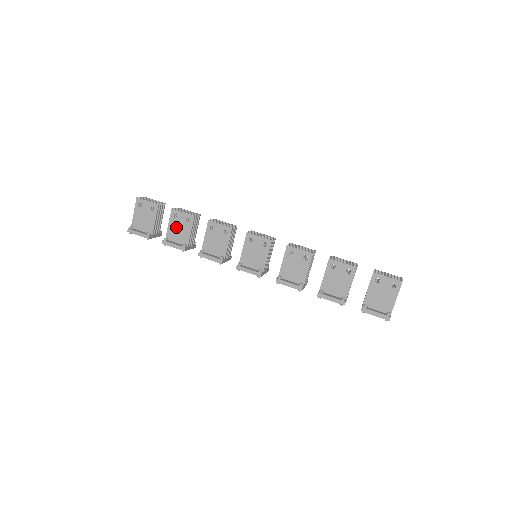
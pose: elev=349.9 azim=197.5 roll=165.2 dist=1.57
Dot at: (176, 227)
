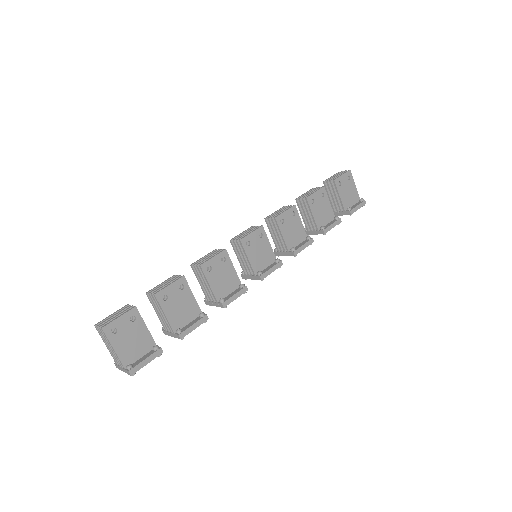
Dot at: (175, 308)
